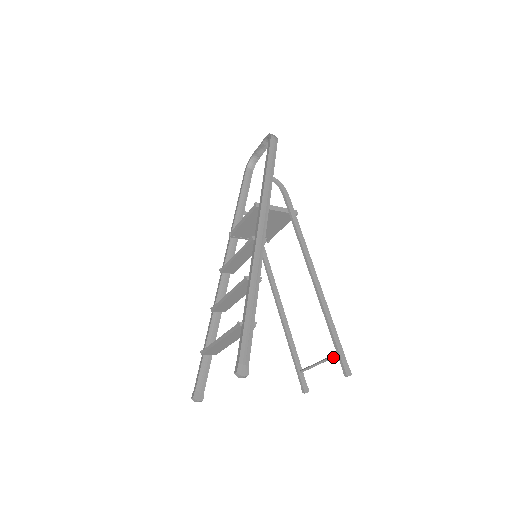
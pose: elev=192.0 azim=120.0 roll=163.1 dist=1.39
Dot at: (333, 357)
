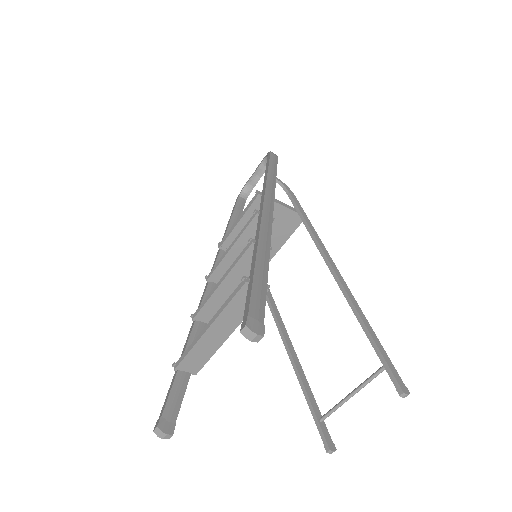
Dot at: (376, 375)
